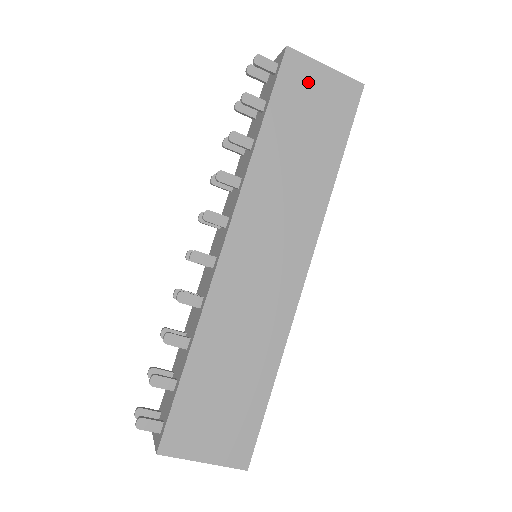
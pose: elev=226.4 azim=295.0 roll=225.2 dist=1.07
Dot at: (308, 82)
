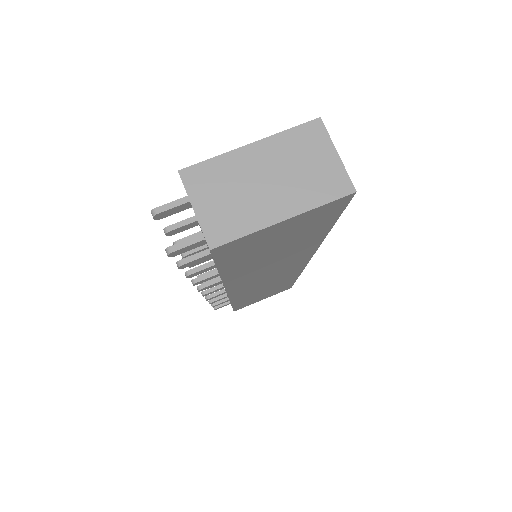
Dot at: occluded
